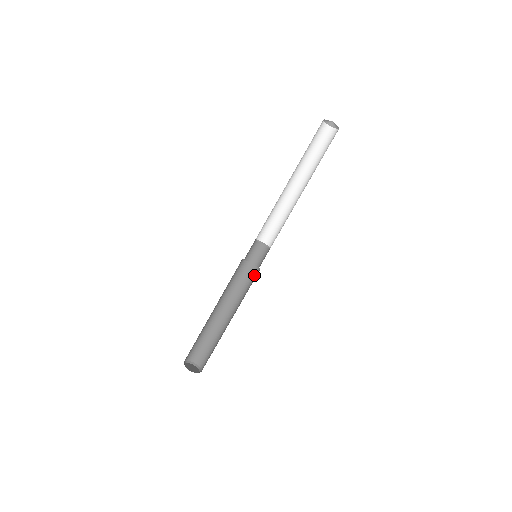
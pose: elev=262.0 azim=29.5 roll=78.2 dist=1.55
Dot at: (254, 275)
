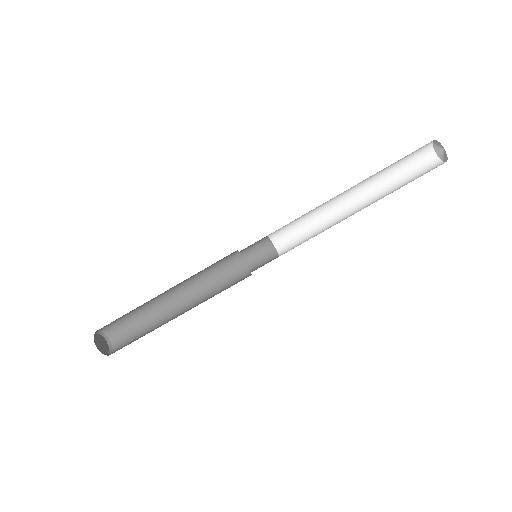
Dot at: (241, 279)
